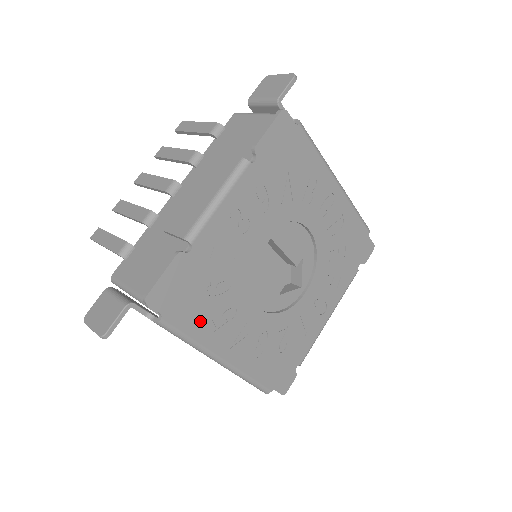
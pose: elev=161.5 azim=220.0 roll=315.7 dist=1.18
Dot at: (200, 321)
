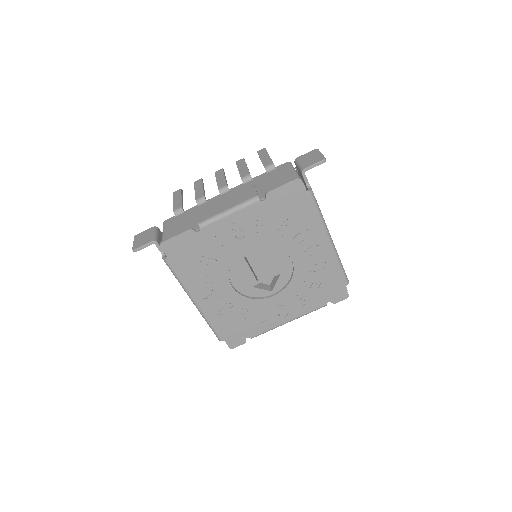
Dot at: (189, 272)
